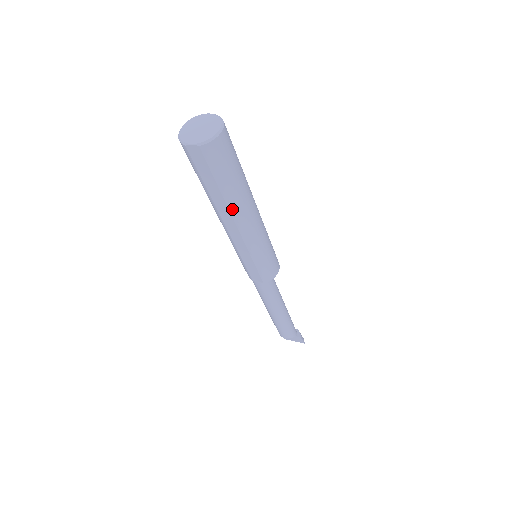
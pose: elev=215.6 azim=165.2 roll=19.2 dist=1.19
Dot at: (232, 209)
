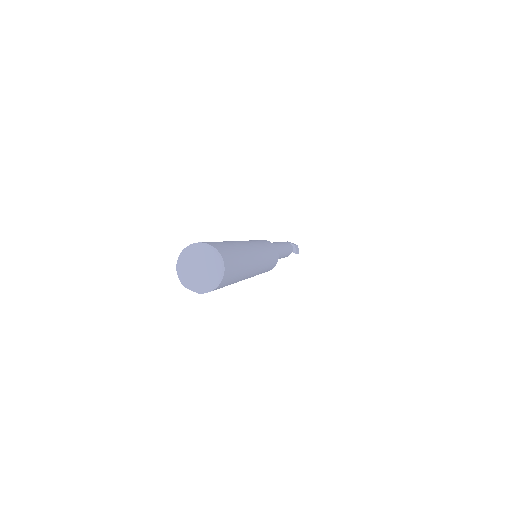
Dot at: occluded
